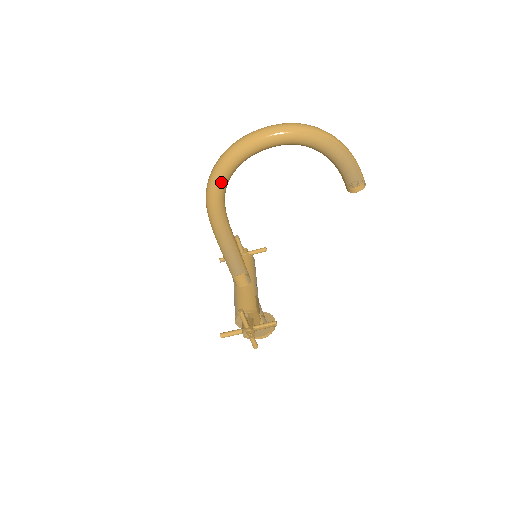
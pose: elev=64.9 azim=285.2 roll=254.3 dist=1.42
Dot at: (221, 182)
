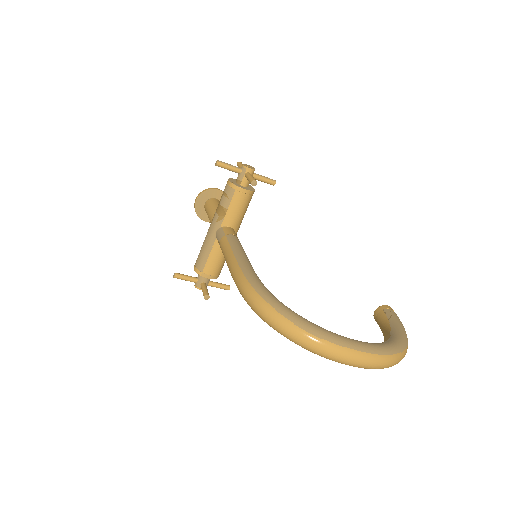
Dot at: occluded
